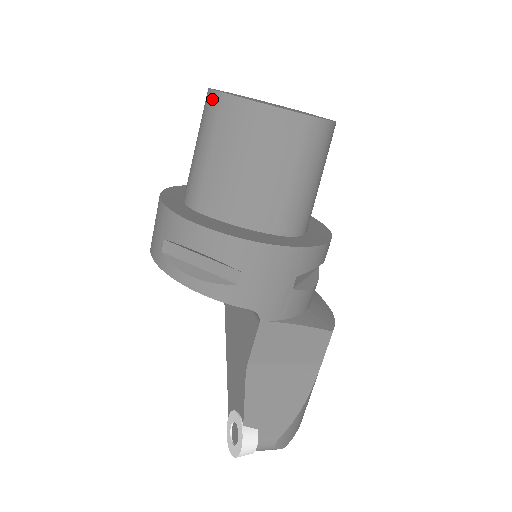
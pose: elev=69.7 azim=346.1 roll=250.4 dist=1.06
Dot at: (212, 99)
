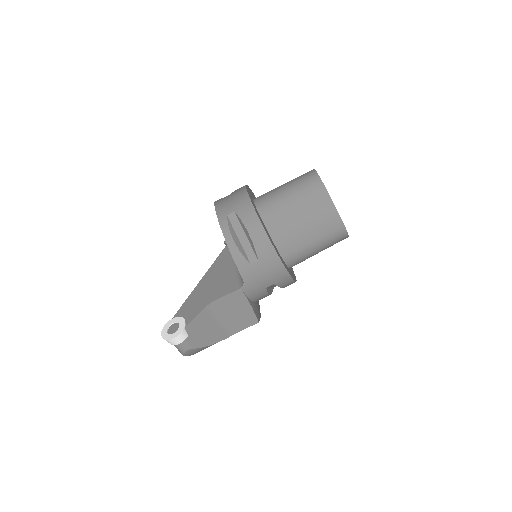
Dot at: (314, 178)
